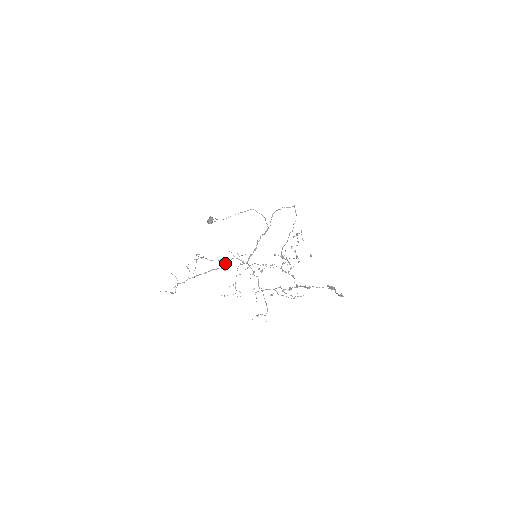
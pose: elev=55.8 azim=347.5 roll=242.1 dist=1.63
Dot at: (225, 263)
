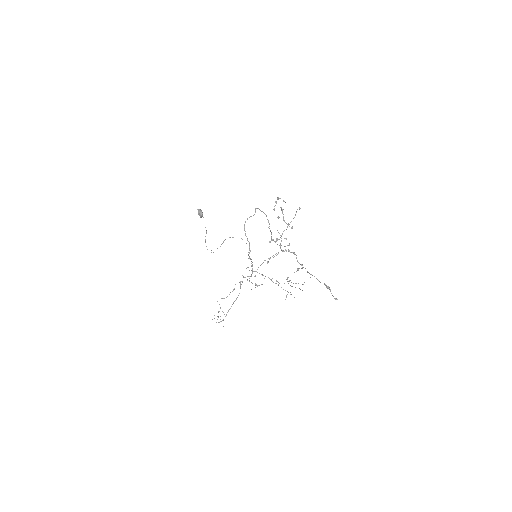
Dot at: occluded
